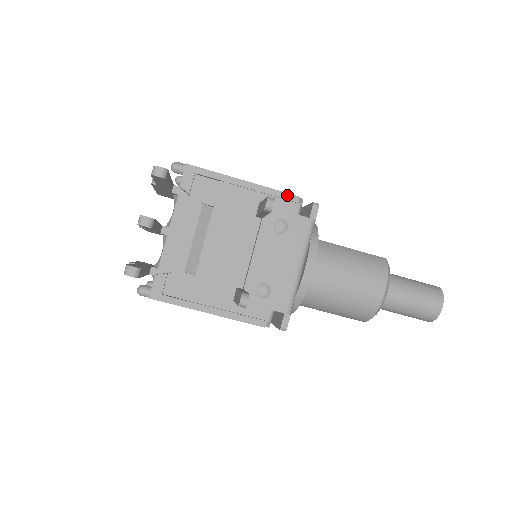
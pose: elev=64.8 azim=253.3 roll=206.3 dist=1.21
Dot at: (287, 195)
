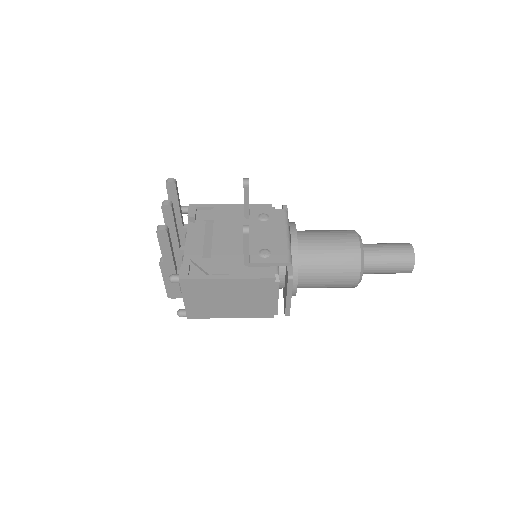
Dot at: (263, 205)
